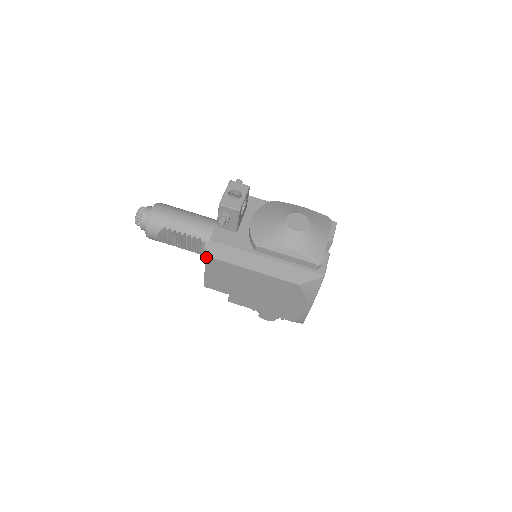
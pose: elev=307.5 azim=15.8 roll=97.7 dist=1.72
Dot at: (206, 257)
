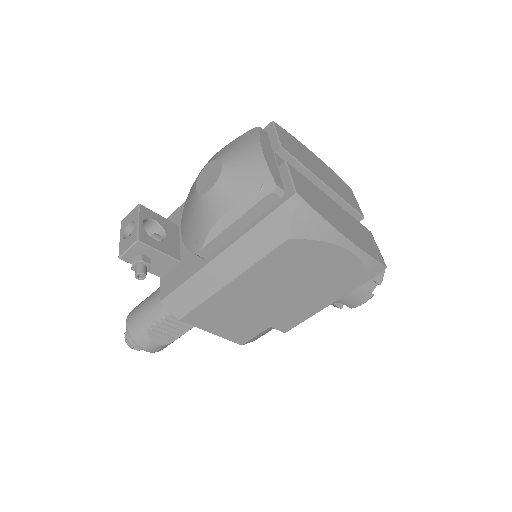
Dot at: (182, 321)
